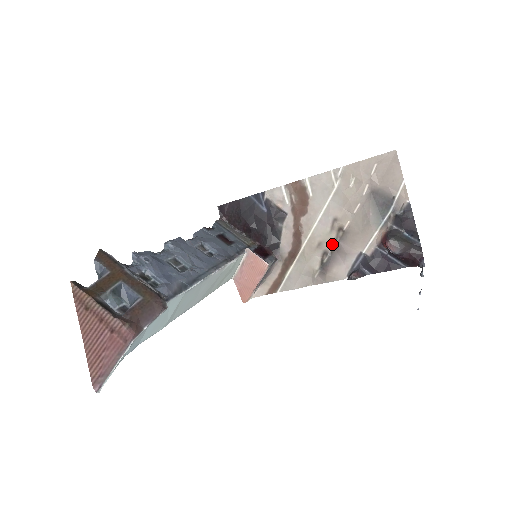
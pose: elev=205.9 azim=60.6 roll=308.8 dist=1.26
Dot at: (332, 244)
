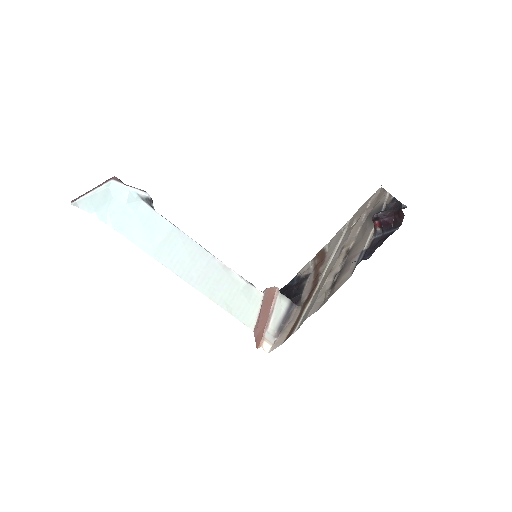
Dot at: (341, 264)
